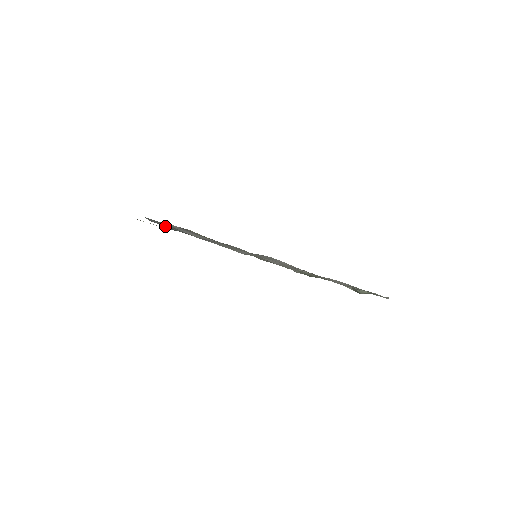
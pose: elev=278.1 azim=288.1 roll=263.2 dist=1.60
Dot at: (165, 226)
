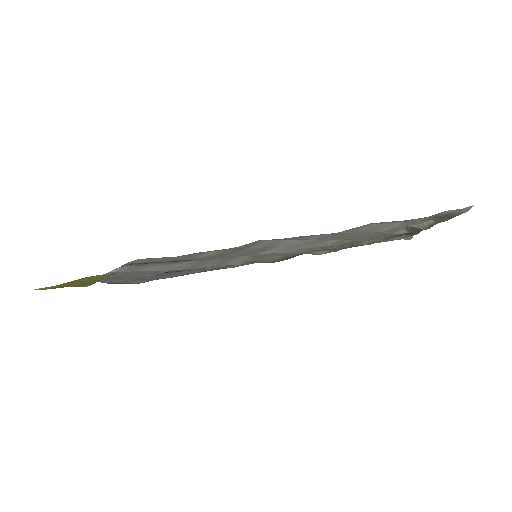
Dot at: (130, 281)
